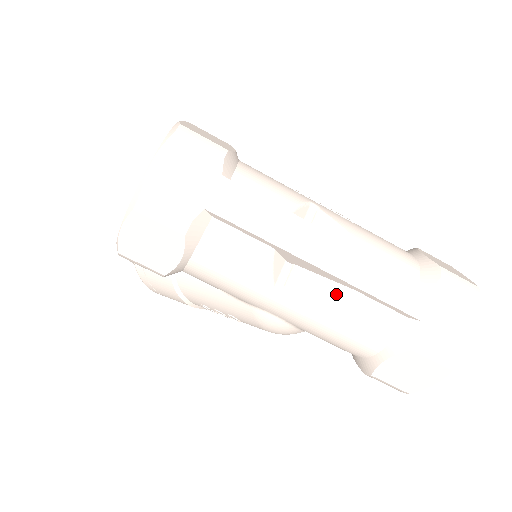
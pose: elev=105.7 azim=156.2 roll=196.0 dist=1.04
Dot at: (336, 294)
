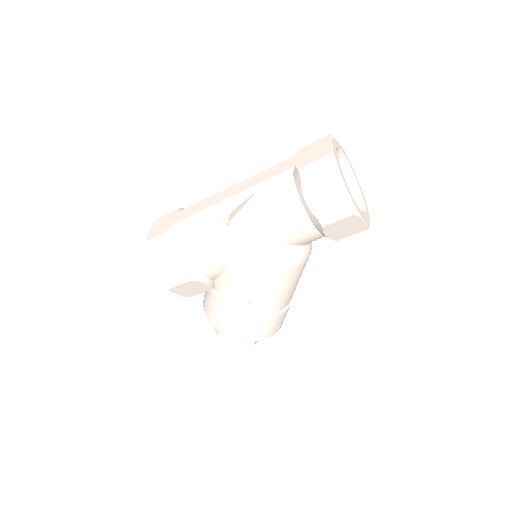
Dot at: (251, 200)
